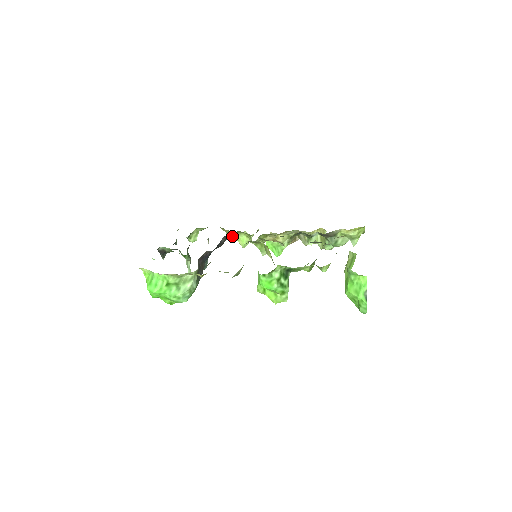
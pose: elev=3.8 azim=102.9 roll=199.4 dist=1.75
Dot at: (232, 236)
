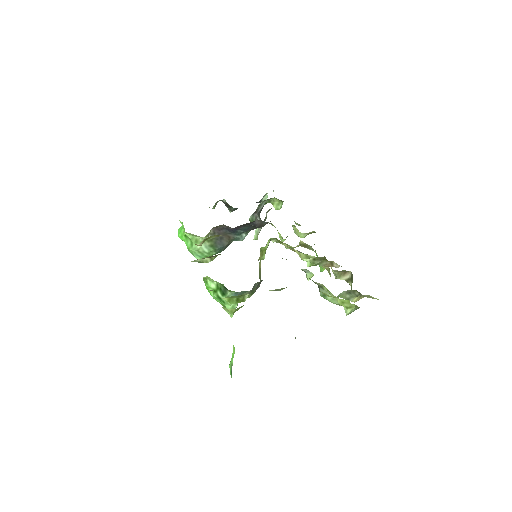
Dot at: (270, 223)
